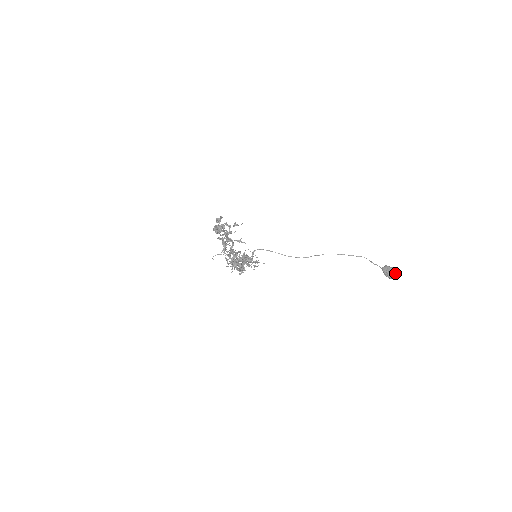
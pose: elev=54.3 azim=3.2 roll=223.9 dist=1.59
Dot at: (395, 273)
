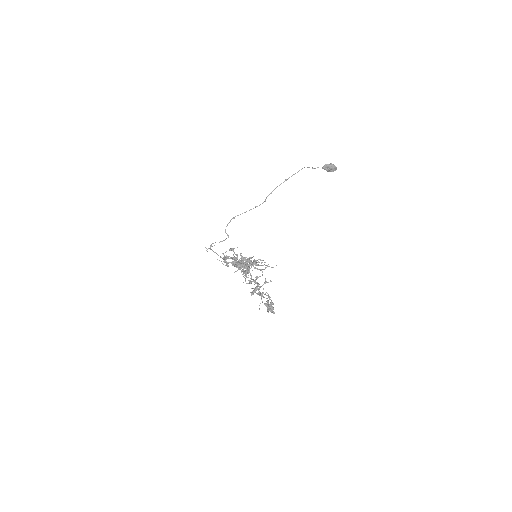
Dot at: (335, 167)
